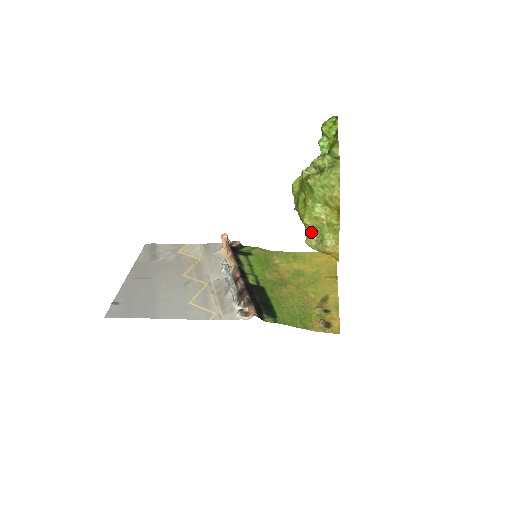
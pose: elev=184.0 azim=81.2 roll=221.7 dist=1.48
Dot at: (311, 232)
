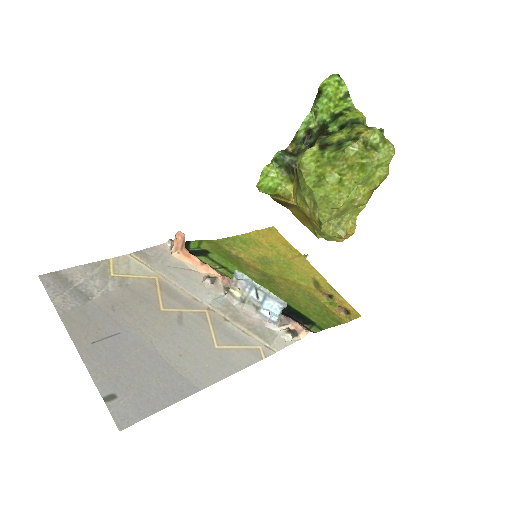
Dot at: (332, 216)
